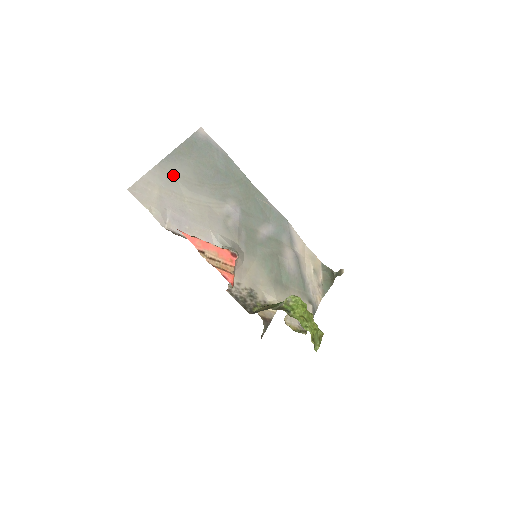
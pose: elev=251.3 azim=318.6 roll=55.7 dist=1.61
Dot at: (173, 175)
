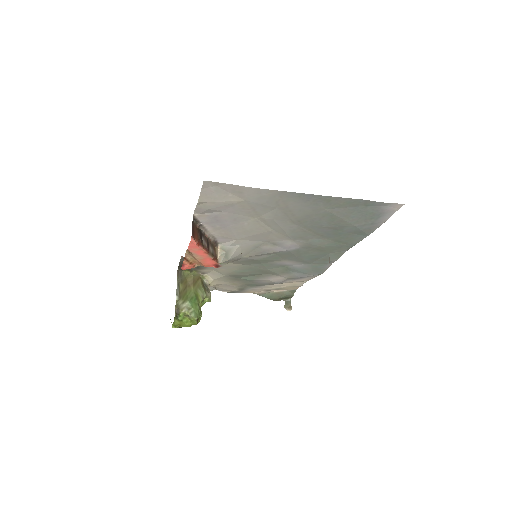
Dot at: (281, 204)
